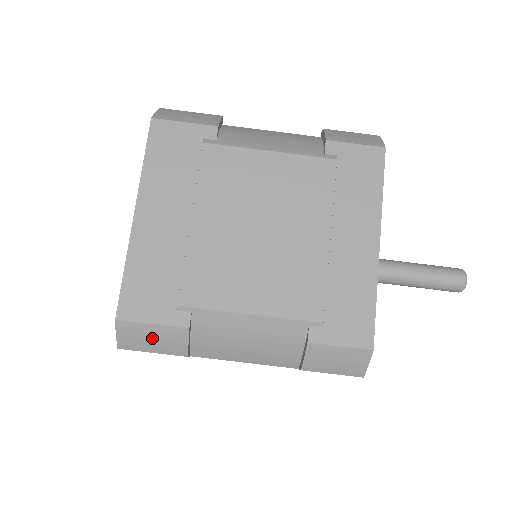
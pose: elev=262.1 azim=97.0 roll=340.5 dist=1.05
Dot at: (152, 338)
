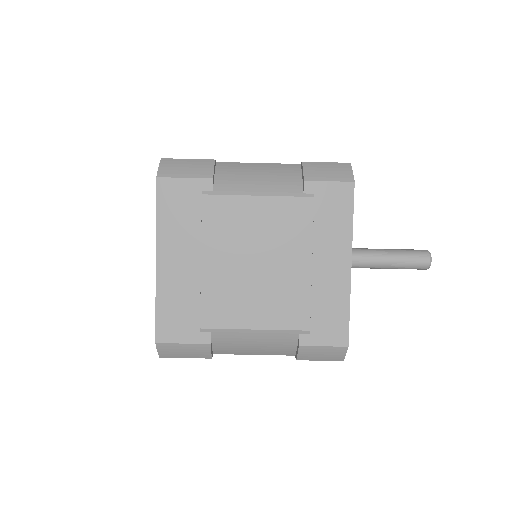
Dot at: (184, 351)
